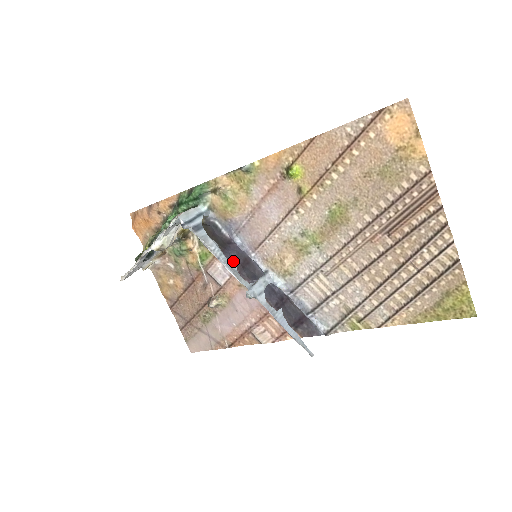
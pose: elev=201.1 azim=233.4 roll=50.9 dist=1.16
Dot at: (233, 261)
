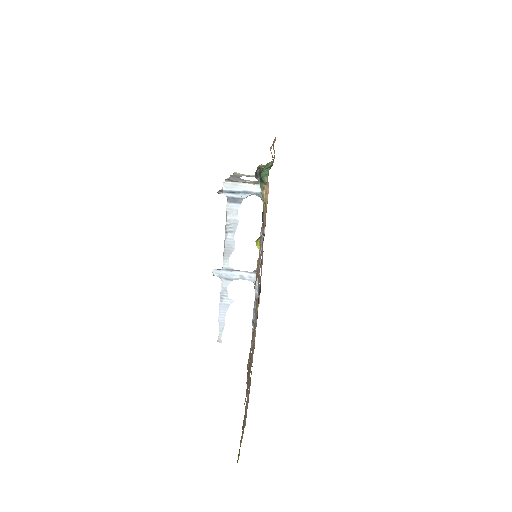
Dot at: (263, 240)
